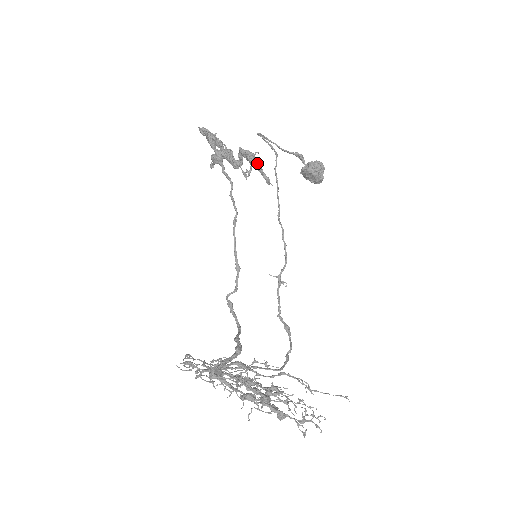
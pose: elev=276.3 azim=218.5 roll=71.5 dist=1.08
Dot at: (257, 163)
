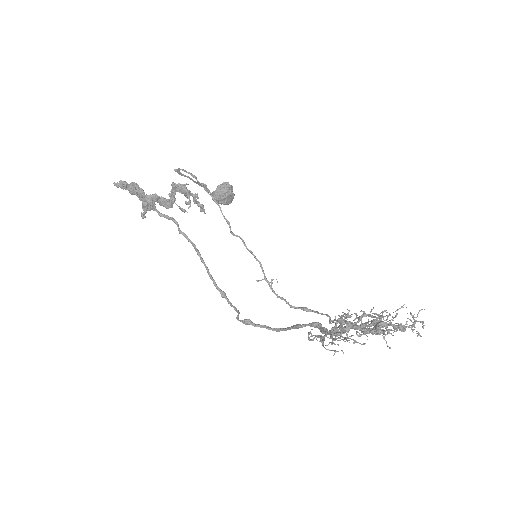
Dot at: (191, 193)
